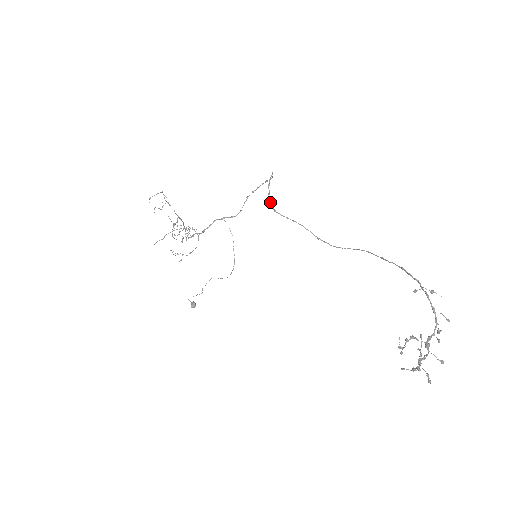
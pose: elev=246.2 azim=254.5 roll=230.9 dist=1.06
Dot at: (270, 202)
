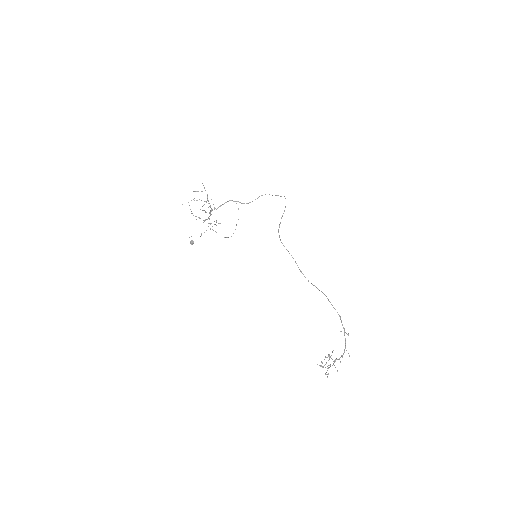
Dot at: occluded
